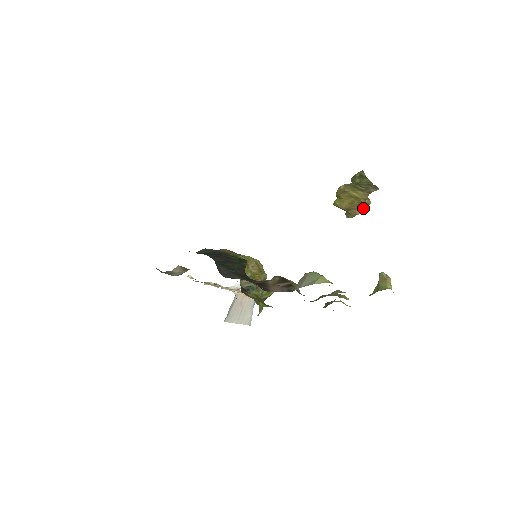
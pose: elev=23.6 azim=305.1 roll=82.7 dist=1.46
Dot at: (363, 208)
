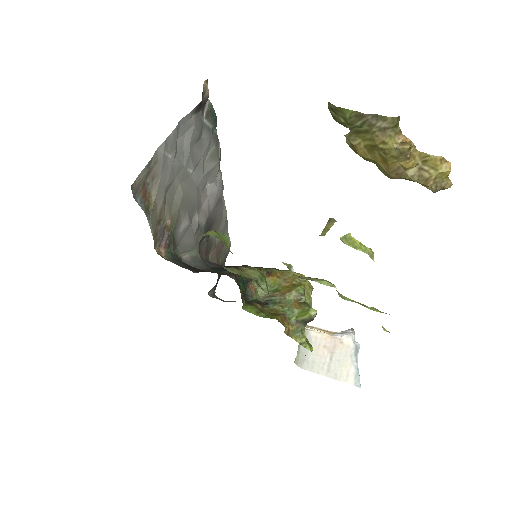
Dot at: (433, 165)
